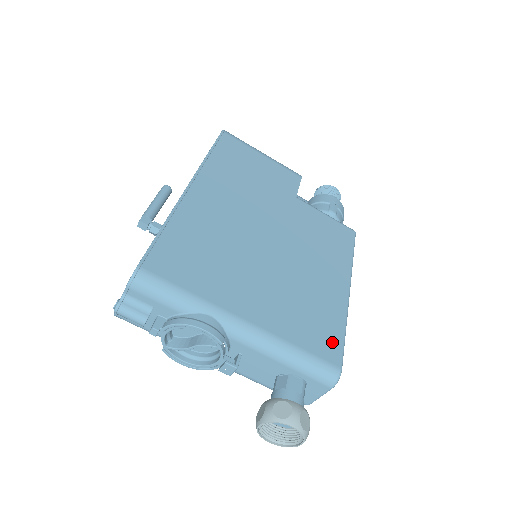
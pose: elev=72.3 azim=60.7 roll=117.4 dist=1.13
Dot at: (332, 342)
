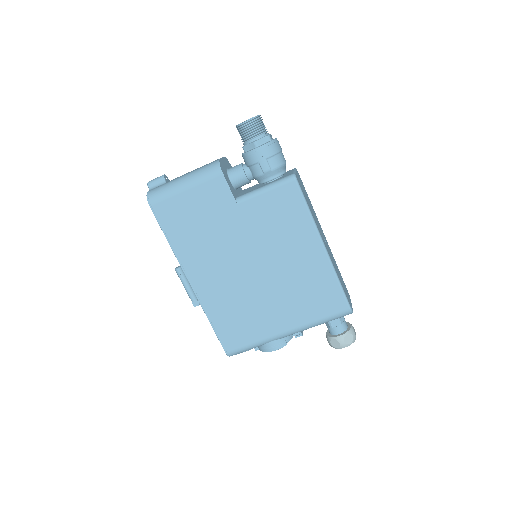
Dot at: (335, 298)
